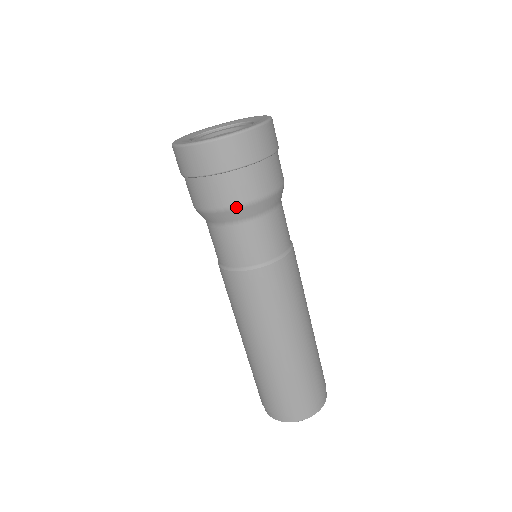
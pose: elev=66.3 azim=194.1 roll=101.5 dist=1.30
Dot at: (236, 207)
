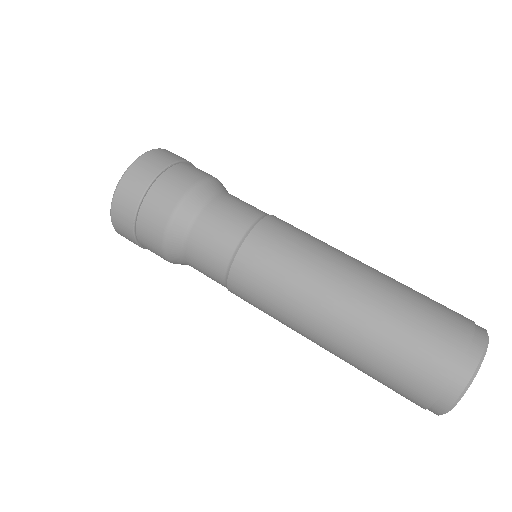
Dot at: (171, 219)
